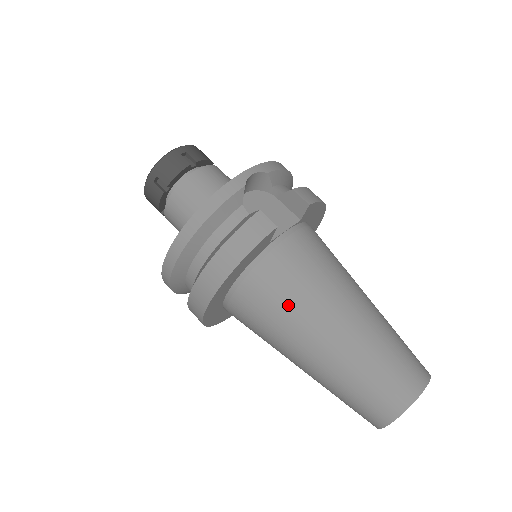
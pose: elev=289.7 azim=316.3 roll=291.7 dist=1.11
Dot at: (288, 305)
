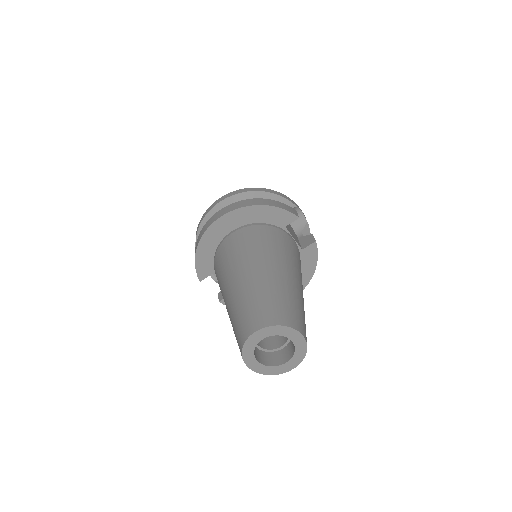
Dot at: (268, 245)
